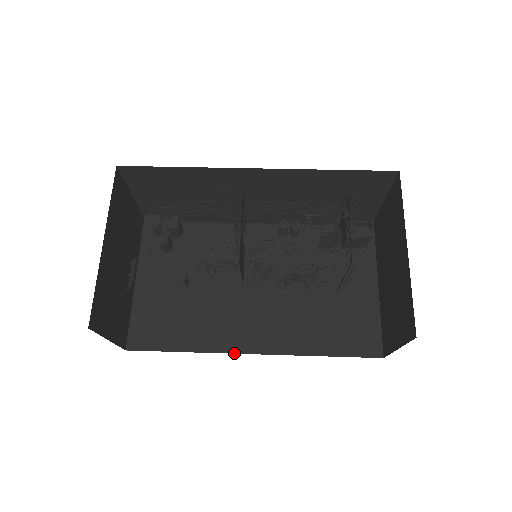
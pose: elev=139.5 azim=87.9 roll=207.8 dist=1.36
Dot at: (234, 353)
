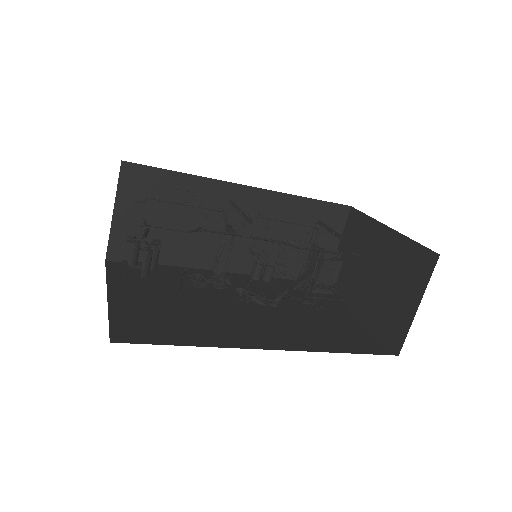
Dot at: (252, 348)
